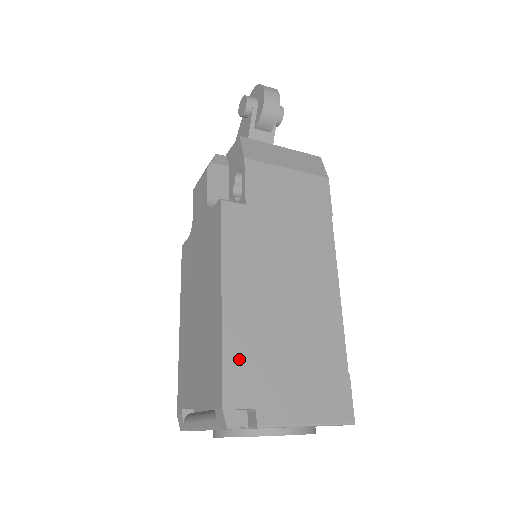
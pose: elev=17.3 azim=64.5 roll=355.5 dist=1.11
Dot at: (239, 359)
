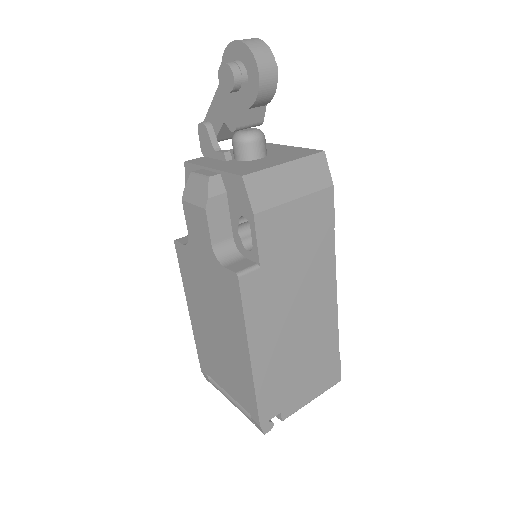
Dot at: (267, 392)
